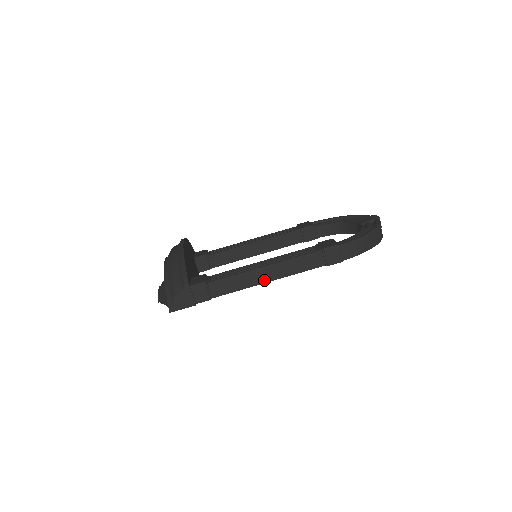
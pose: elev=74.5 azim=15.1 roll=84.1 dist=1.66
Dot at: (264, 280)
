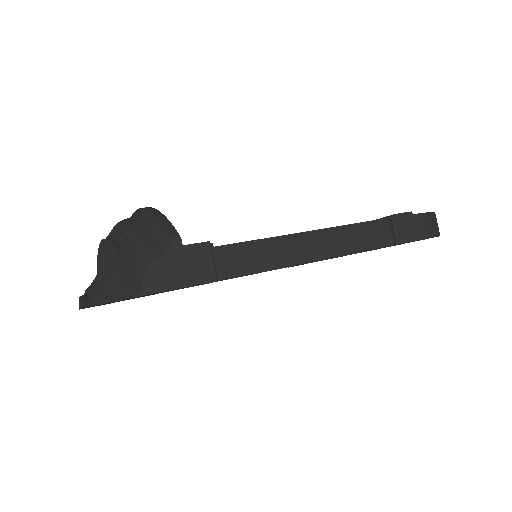
Dot at: (308, 256)
